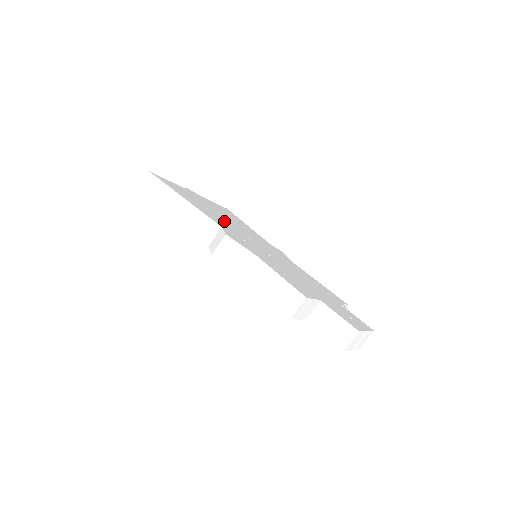
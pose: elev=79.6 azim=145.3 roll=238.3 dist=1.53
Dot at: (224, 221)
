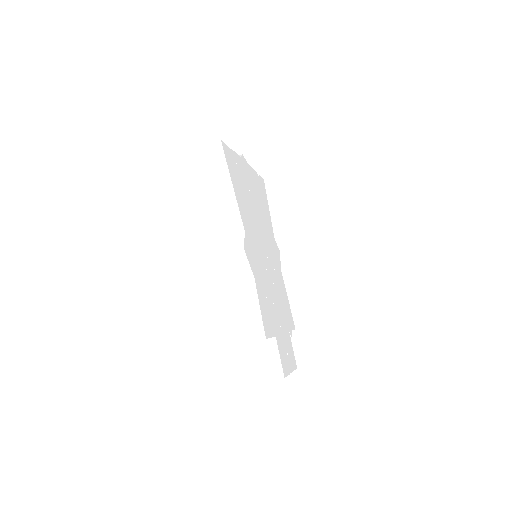
Dot at: (251, 215)
